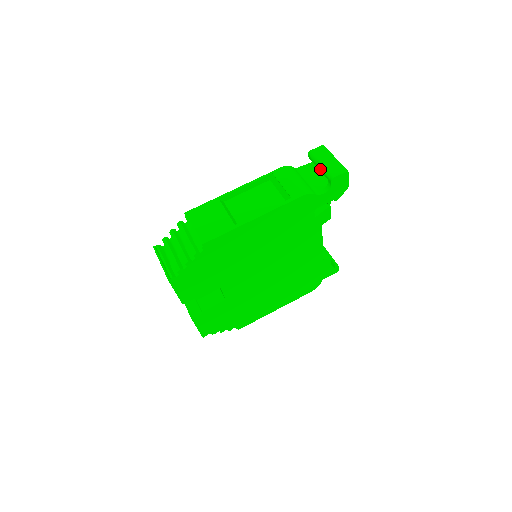
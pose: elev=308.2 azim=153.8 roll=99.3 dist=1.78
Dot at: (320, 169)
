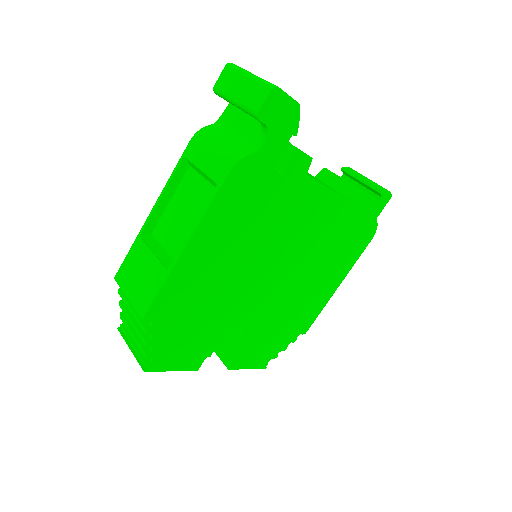
Dot at: occluded
